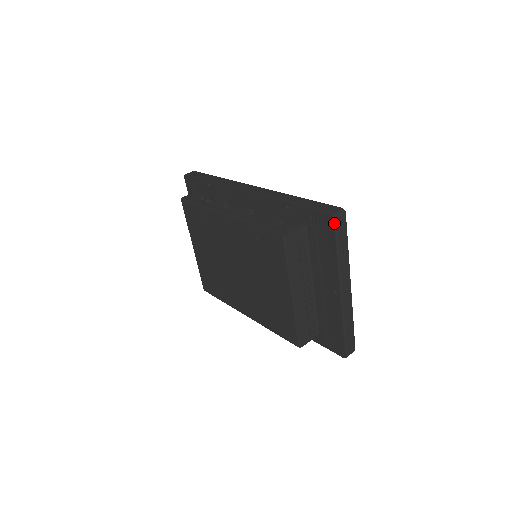
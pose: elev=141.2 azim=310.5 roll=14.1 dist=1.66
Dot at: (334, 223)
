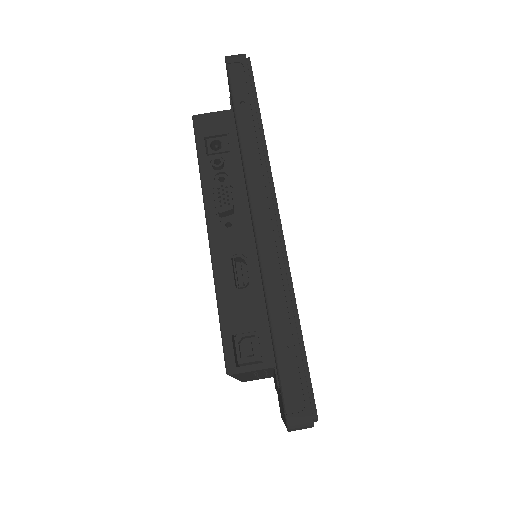
Dot at: (287, 429)
